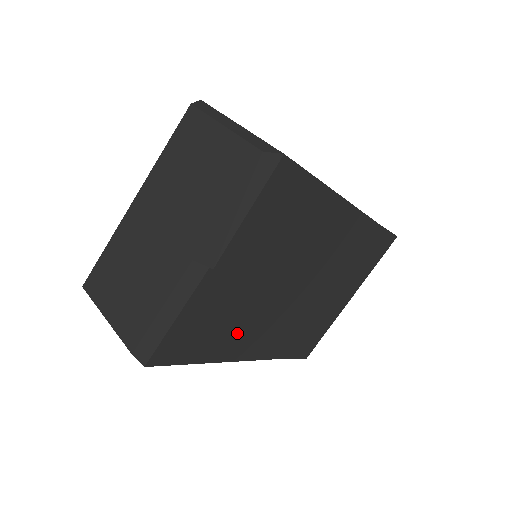
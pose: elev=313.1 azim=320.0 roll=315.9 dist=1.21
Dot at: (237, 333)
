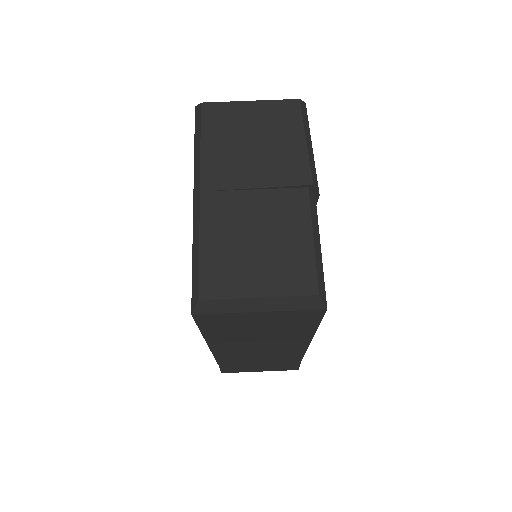
Dot at: occluded
